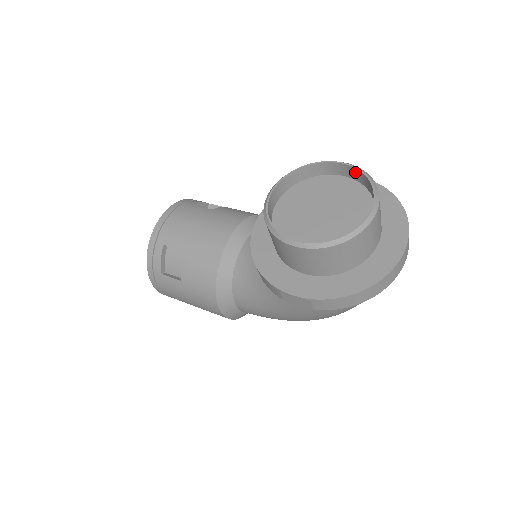
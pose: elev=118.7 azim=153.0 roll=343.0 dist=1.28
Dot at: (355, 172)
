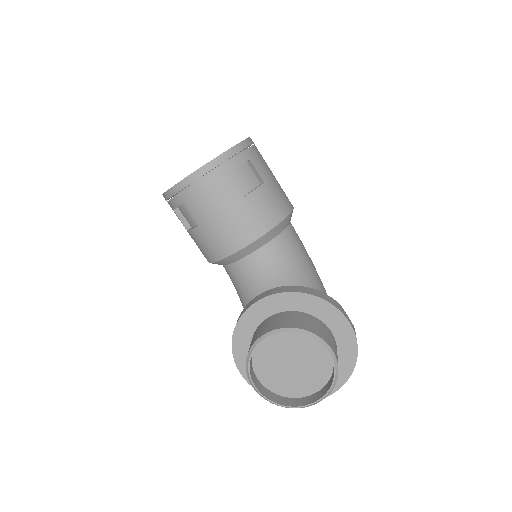
Dot at: (333, 364)
